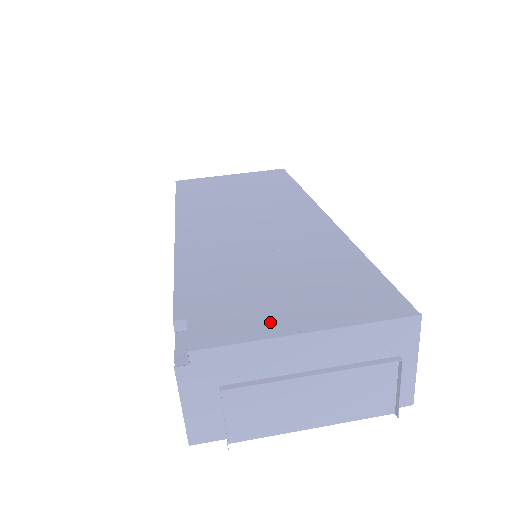
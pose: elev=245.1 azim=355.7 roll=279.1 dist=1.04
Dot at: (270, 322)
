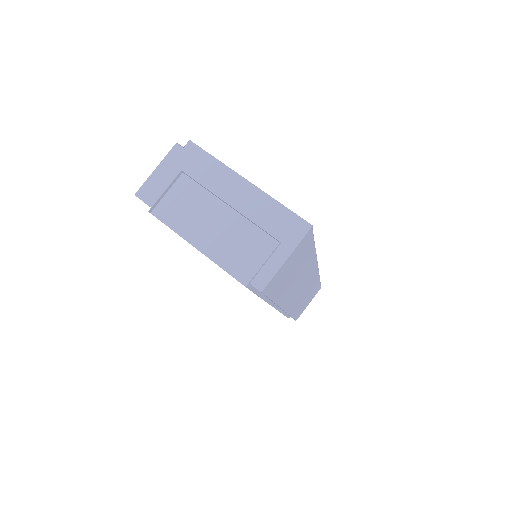
Dot at: occluded
